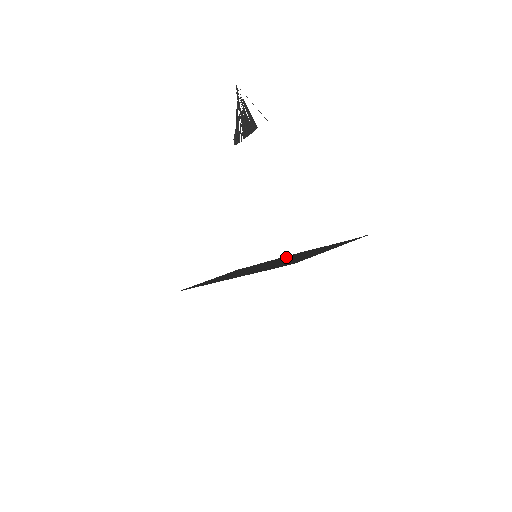
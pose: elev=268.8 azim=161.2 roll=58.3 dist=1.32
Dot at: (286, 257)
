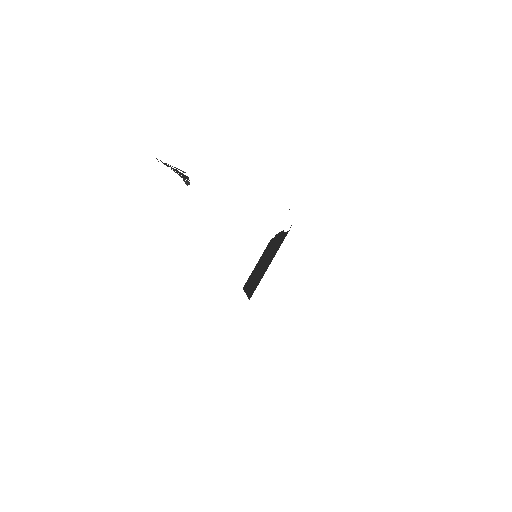
Dot at: occluded
